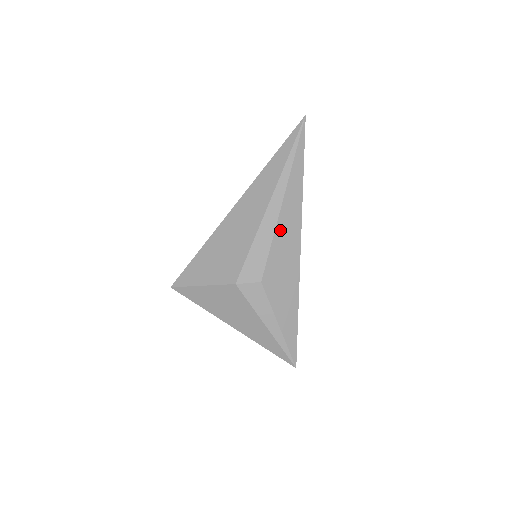
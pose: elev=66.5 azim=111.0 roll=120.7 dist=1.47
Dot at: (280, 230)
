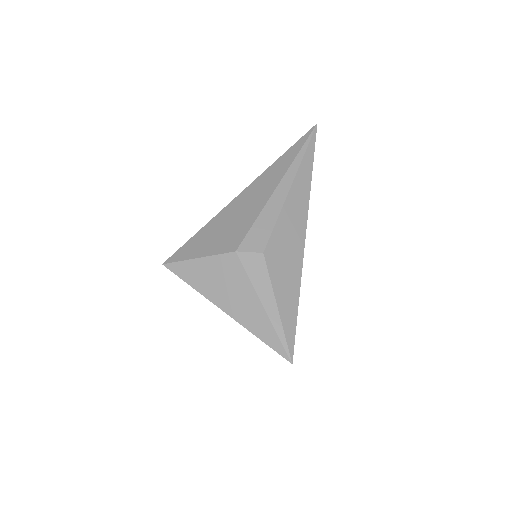
Dot at: (287, 210)
